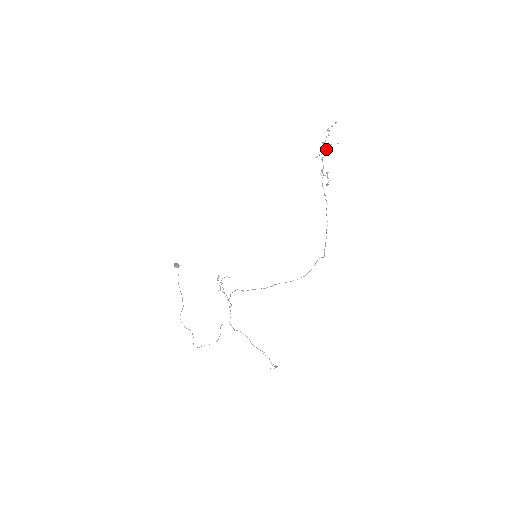
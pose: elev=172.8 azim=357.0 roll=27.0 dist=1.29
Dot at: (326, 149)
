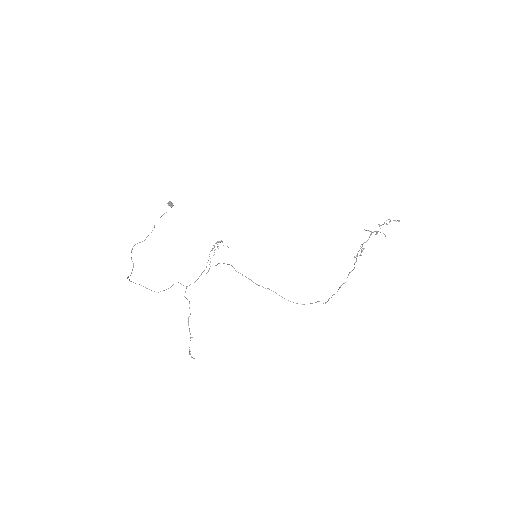
Dot at: occluded
